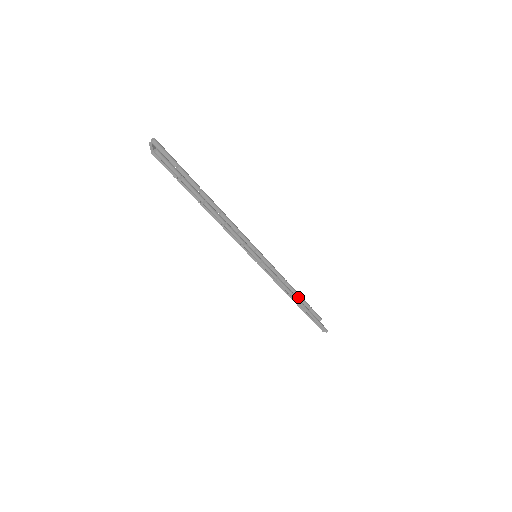
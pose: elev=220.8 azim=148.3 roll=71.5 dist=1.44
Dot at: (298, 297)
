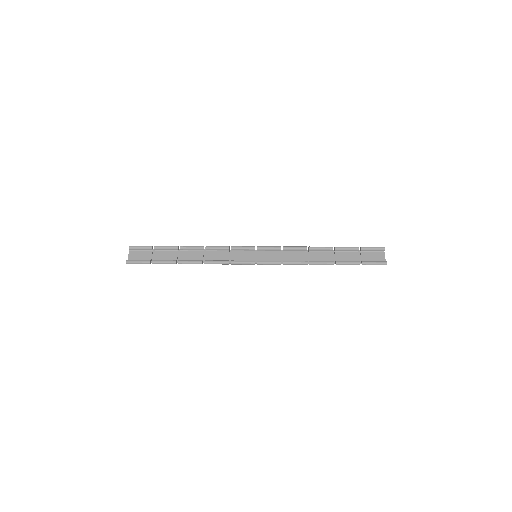
Dot at: (335, 250)
